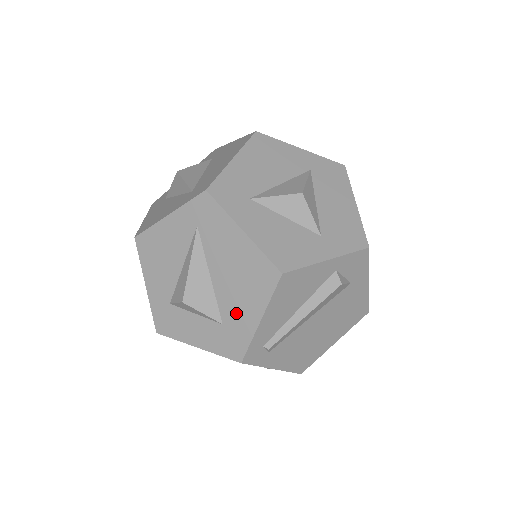
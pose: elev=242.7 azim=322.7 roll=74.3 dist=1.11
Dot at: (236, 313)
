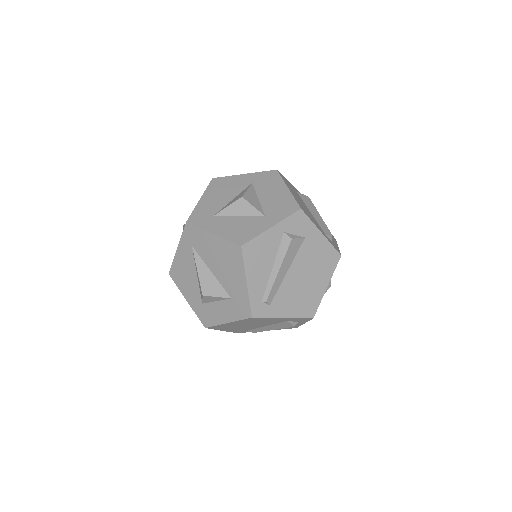
Dot at: (234, 286)
